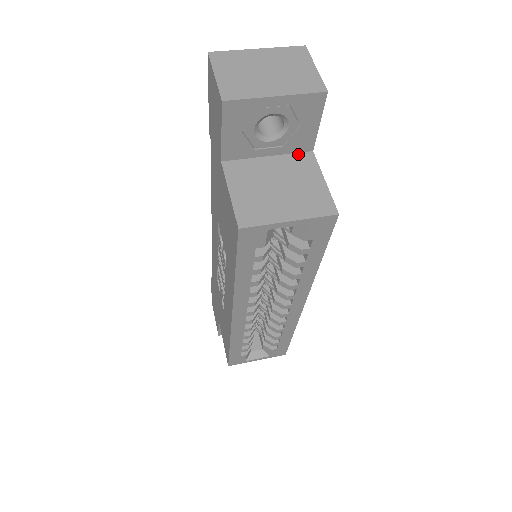
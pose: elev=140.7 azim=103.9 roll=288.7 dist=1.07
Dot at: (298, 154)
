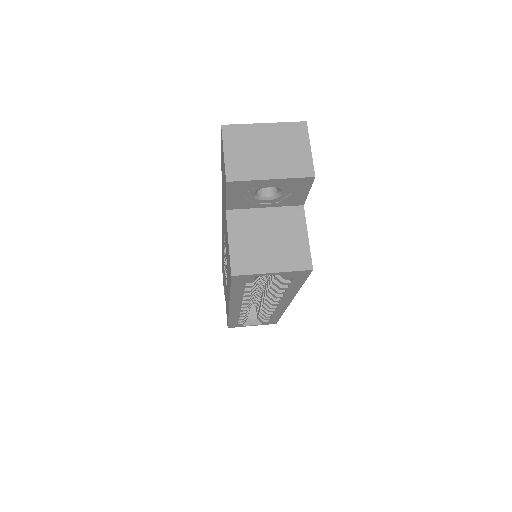
Dot at: (290, 207)
